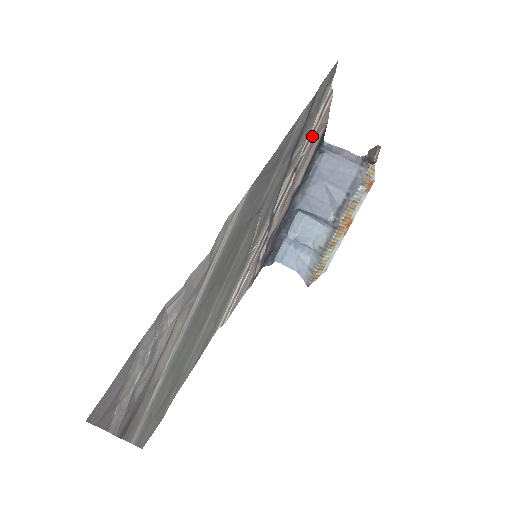
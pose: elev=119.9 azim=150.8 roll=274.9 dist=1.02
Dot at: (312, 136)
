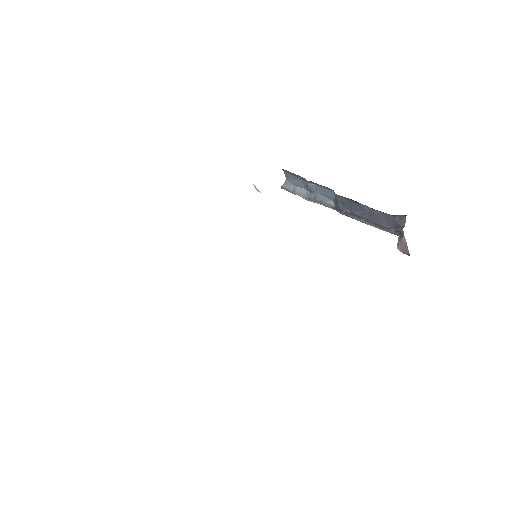
Dot at: occluded
